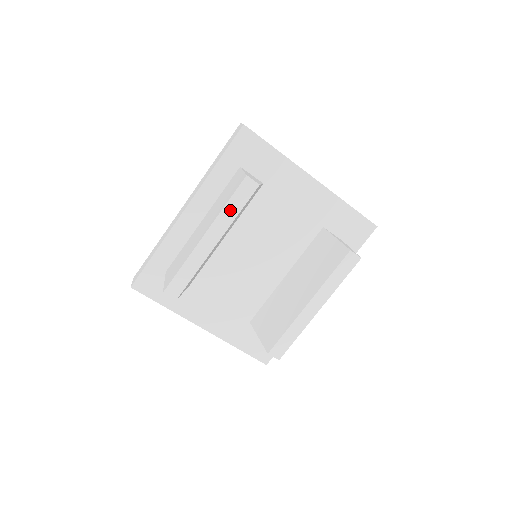
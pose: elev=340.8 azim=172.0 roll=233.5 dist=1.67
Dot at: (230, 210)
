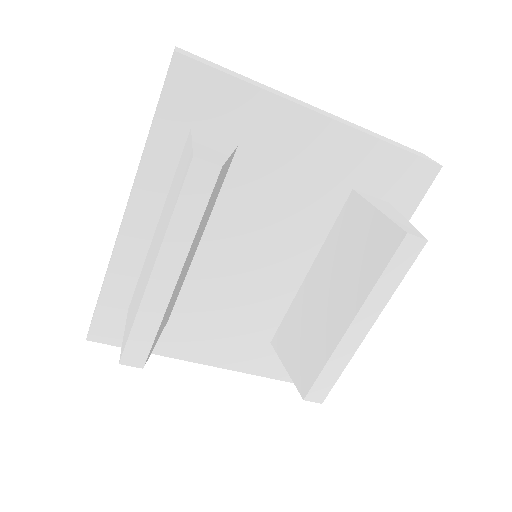
Dot at: (182, 222)
